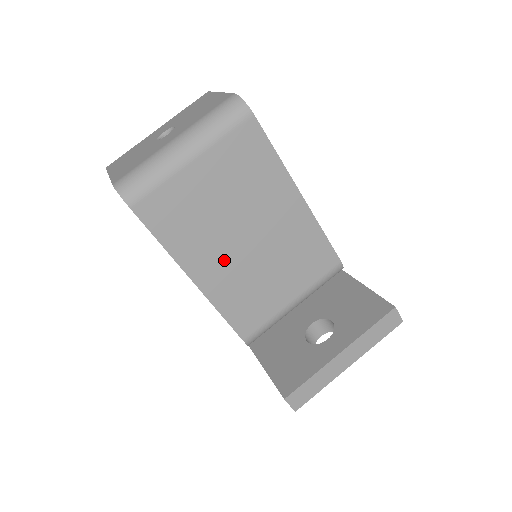
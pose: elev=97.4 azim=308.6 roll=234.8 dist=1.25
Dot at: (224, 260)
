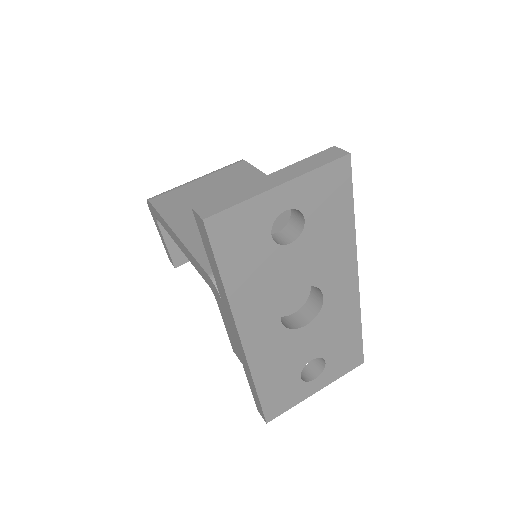
Dot at: occluded
